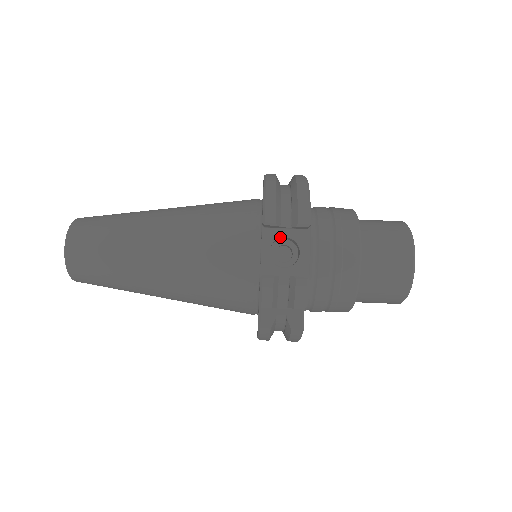
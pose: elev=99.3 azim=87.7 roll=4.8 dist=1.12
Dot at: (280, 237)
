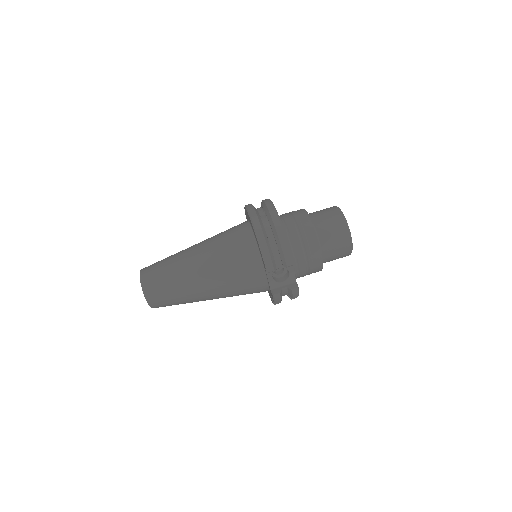
Dot at: (276, 269)
